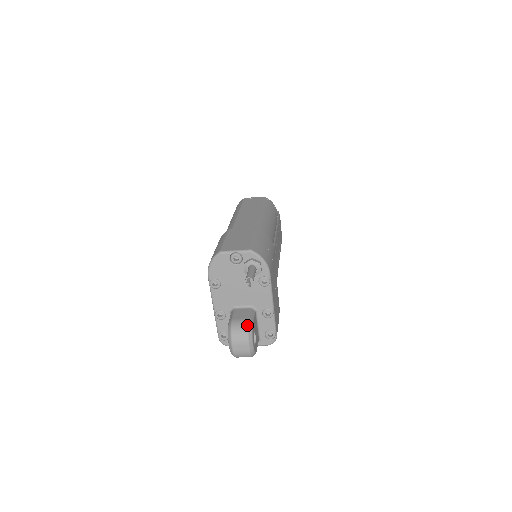
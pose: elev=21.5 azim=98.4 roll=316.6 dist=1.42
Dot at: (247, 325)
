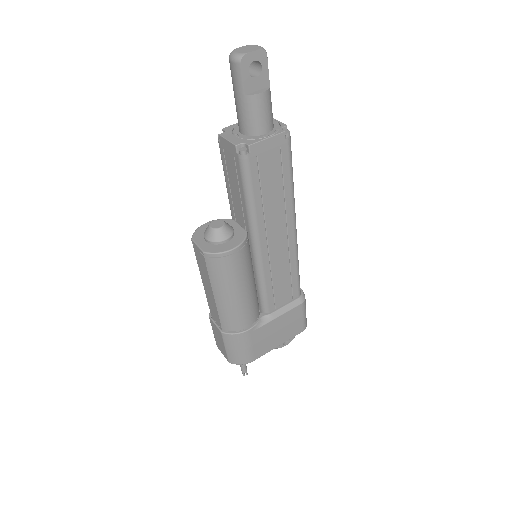
Dot at: occluded
